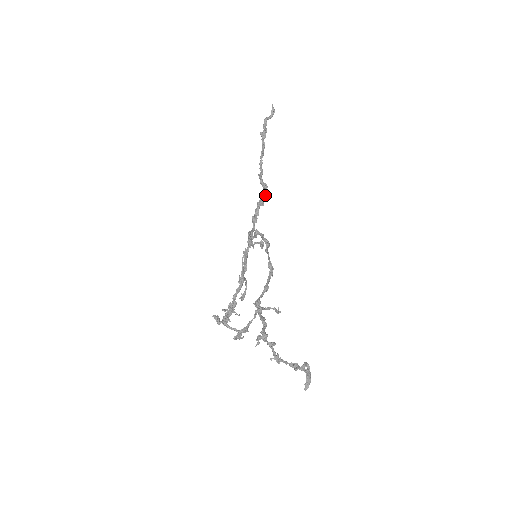
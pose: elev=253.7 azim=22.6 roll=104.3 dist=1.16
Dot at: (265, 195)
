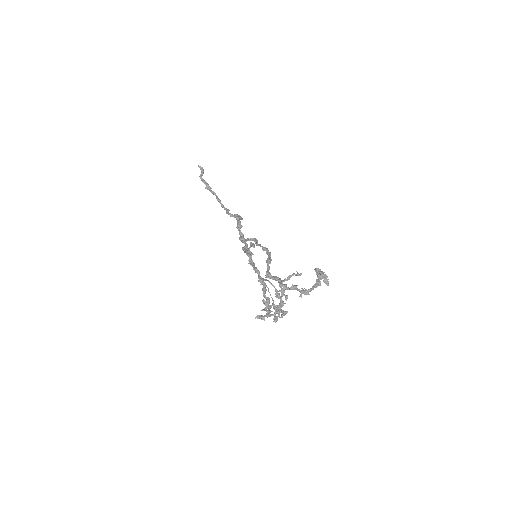
Dot at: (238, 219)
